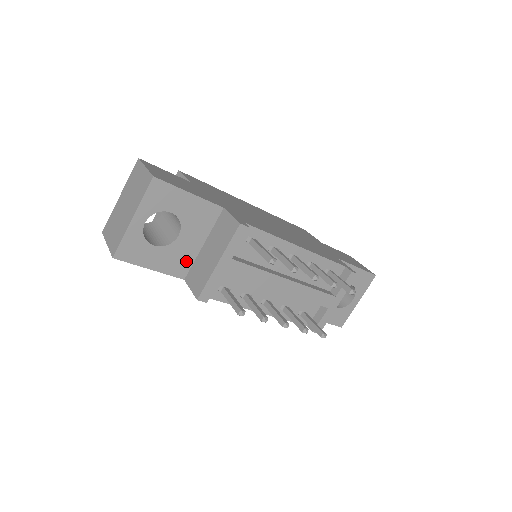
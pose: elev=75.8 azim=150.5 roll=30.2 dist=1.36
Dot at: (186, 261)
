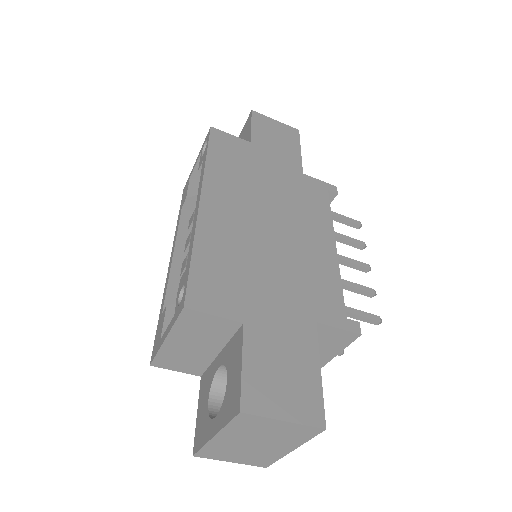
Dot at: occluded
